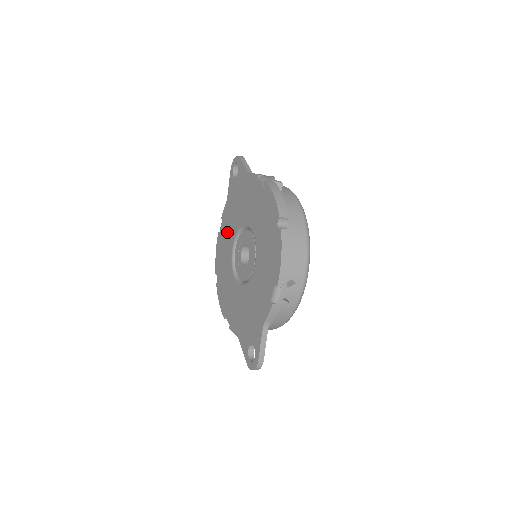
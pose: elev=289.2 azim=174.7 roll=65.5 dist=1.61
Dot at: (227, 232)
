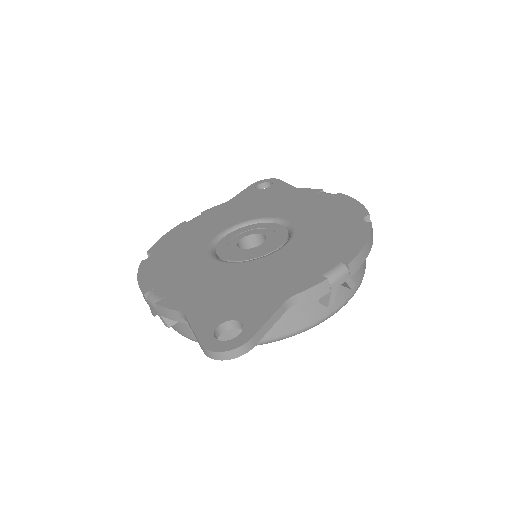
Dot at: (213, 221)
